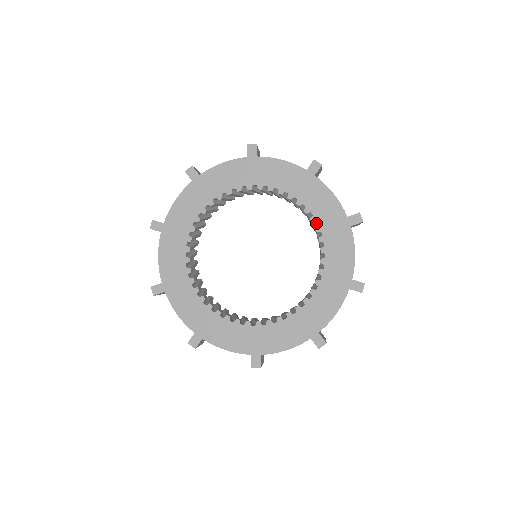
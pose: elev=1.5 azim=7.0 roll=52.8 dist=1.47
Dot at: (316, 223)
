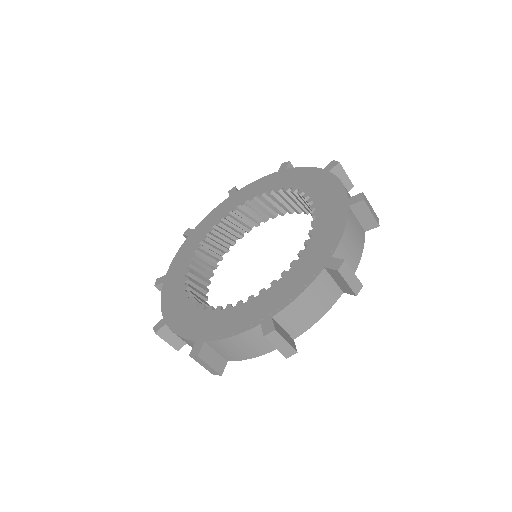
Dot at: occluded
